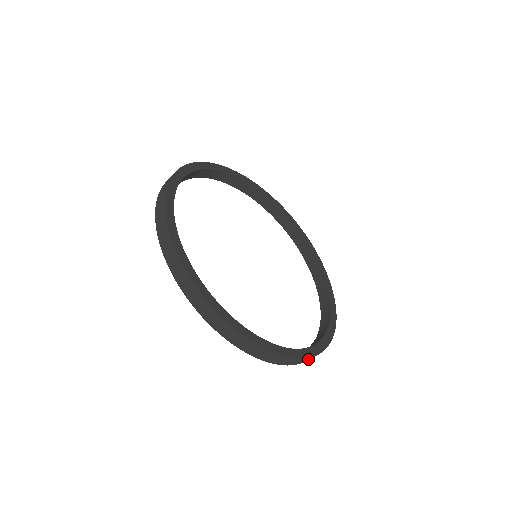
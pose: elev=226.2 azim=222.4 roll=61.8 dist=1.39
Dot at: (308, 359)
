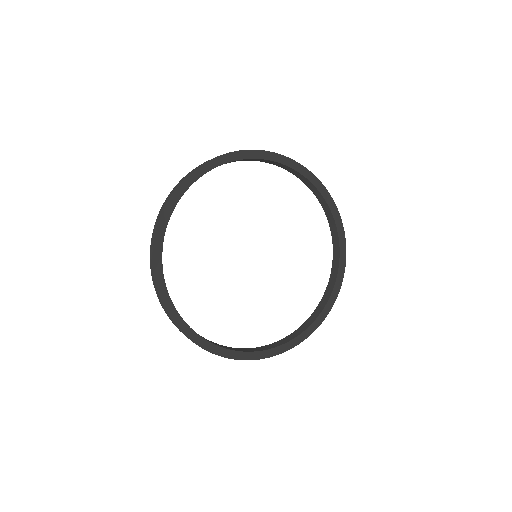
Dot at: occluded
